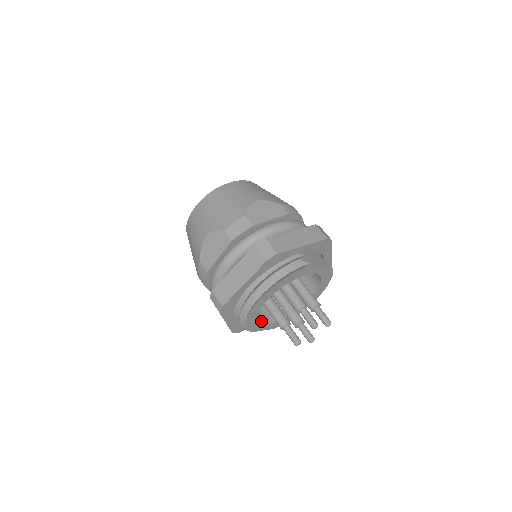
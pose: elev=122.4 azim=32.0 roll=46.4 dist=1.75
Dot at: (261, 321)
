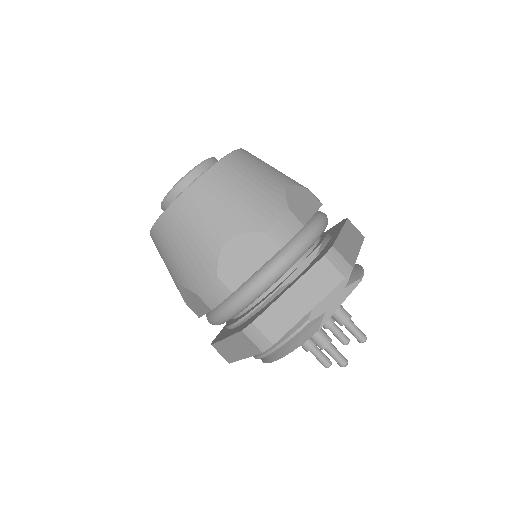
Dot at: occluded
